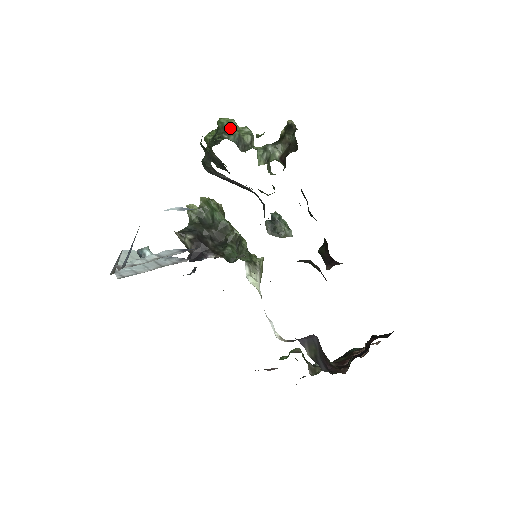
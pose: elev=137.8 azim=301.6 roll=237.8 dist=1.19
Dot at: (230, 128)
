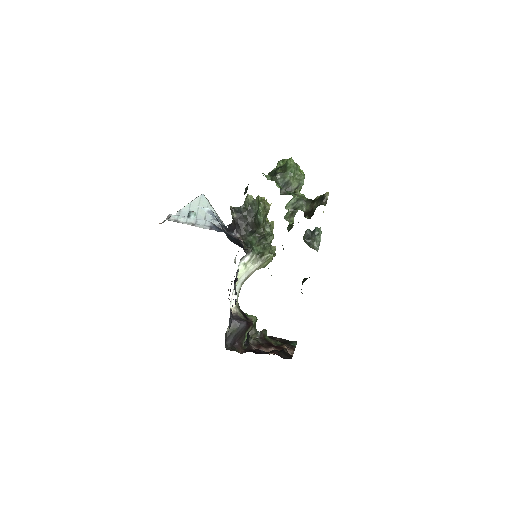
Dot at: (287, 172)
